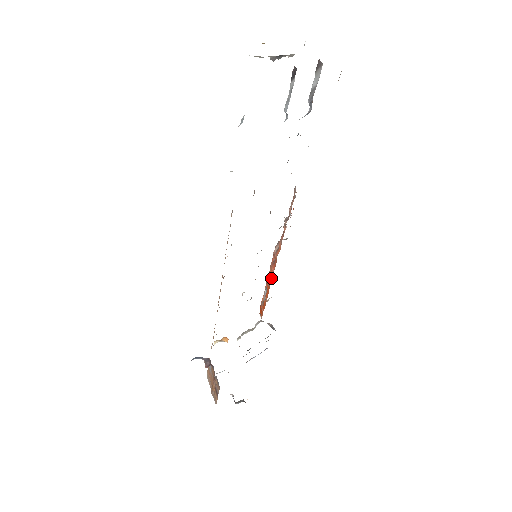
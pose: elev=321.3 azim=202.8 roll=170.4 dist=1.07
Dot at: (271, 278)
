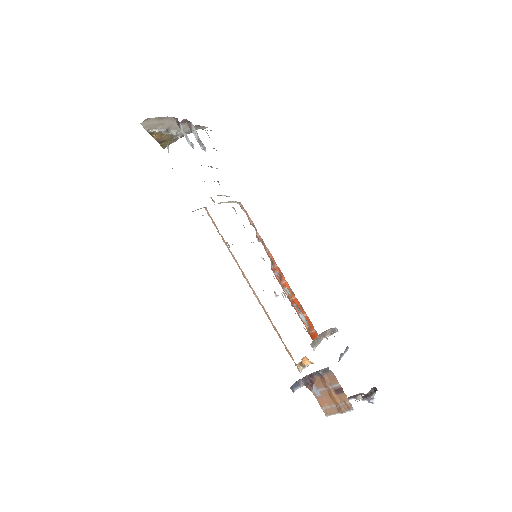
Dot at: (290, 290)
